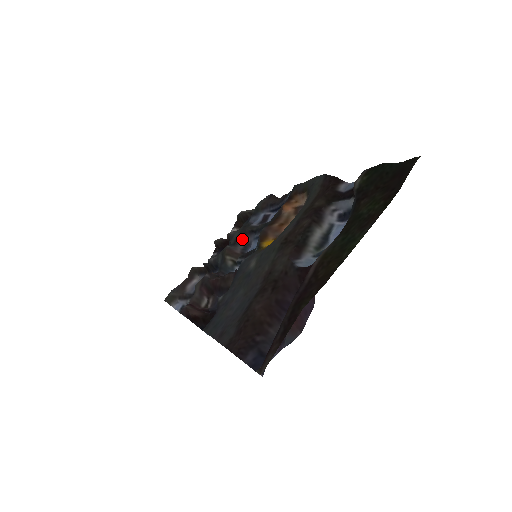
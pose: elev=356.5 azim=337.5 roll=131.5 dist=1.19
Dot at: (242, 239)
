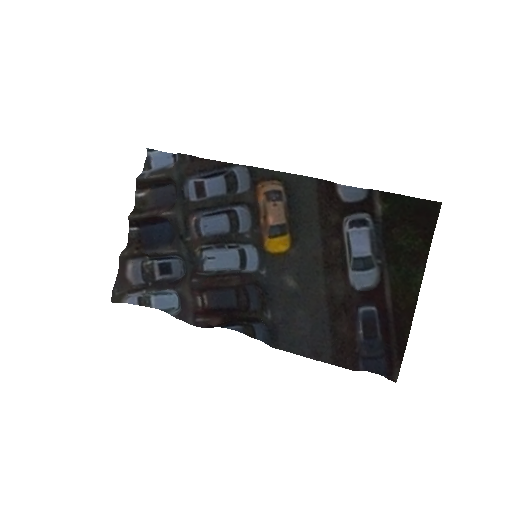
Dot at: (189, 220)
